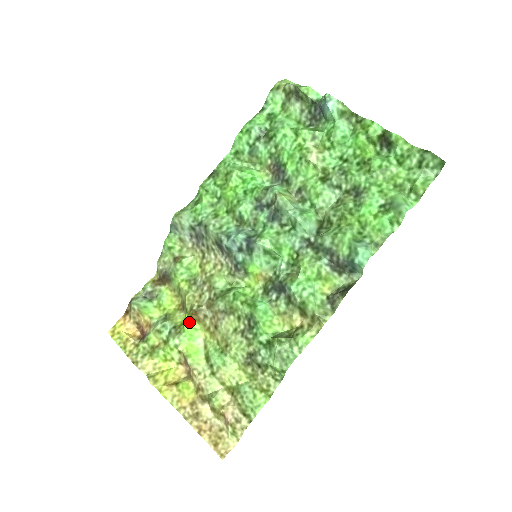
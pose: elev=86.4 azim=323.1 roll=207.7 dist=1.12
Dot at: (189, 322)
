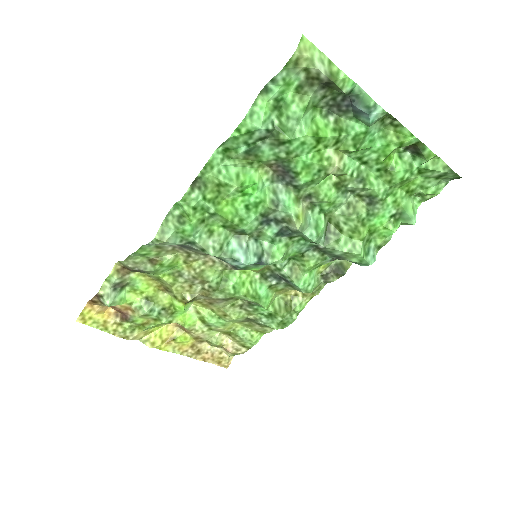
Dot at: (182, 307)
